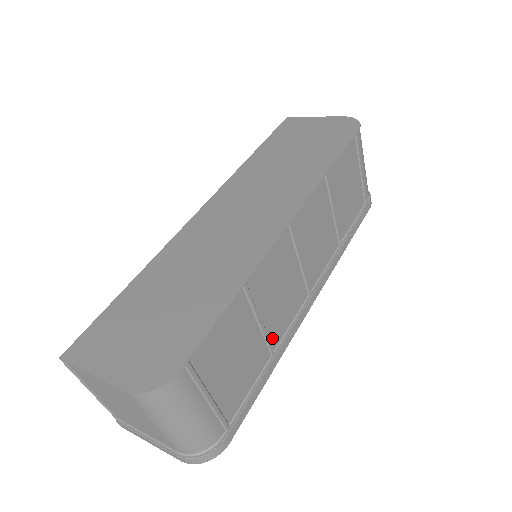
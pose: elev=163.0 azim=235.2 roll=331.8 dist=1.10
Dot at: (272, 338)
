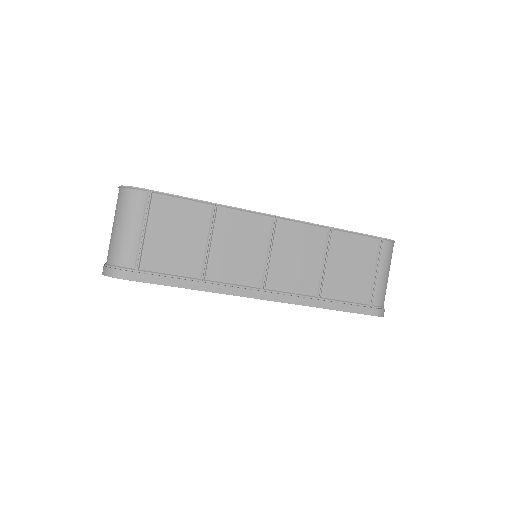
Dot at: (210, 269)
